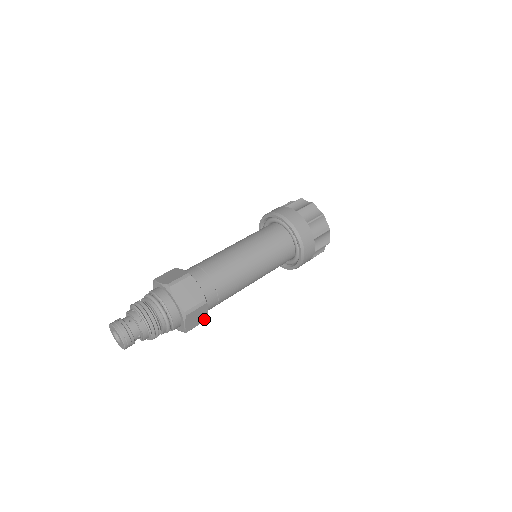
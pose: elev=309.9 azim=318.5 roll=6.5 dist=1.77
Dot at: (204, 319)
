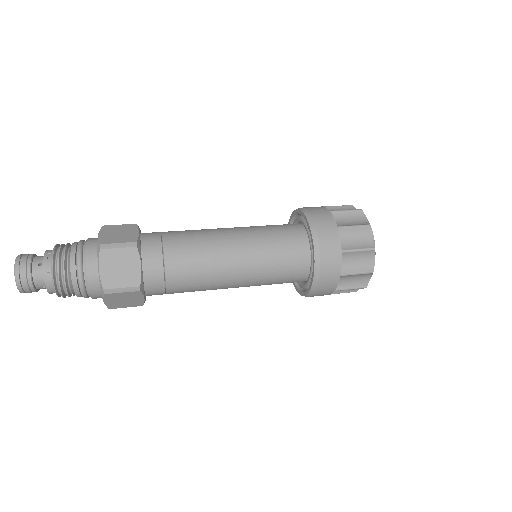
Dot at: (138, 304)
